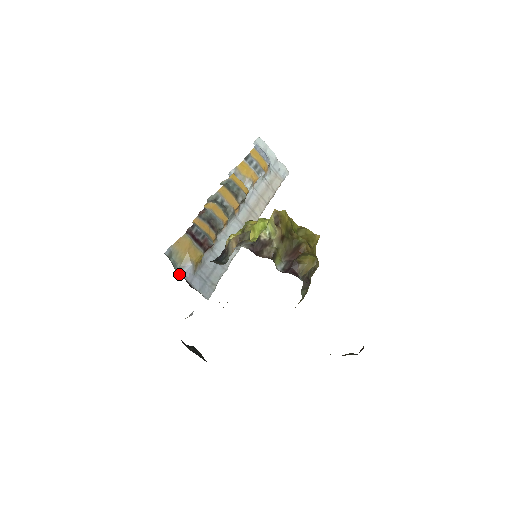
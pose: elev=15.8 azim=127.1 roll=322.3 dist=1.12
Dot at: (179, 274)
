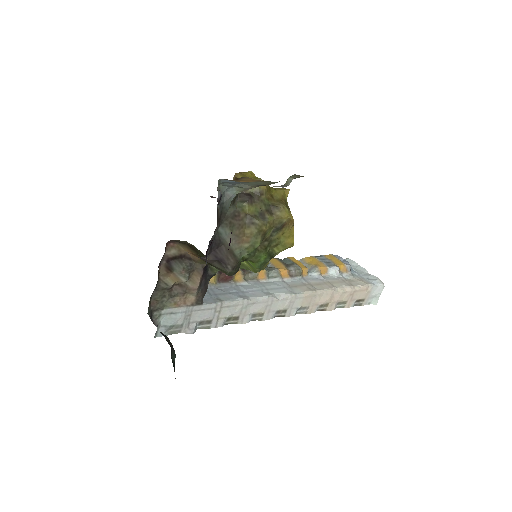
Dot at: occluded
